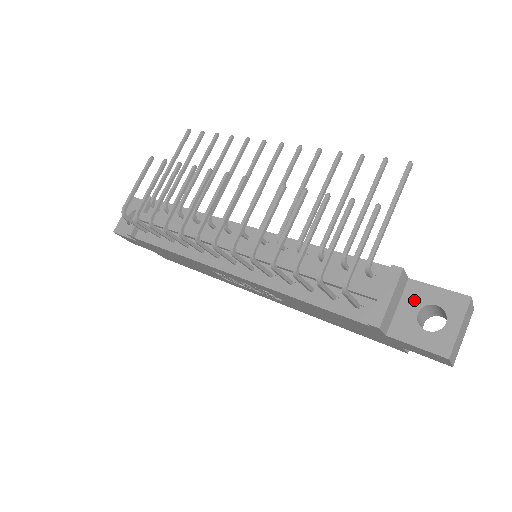
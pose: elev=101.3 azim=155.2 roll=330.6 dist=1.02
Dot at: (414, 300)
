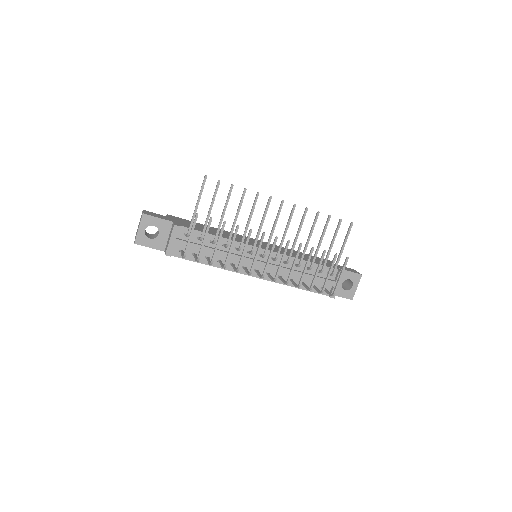
Dot at: occluded
